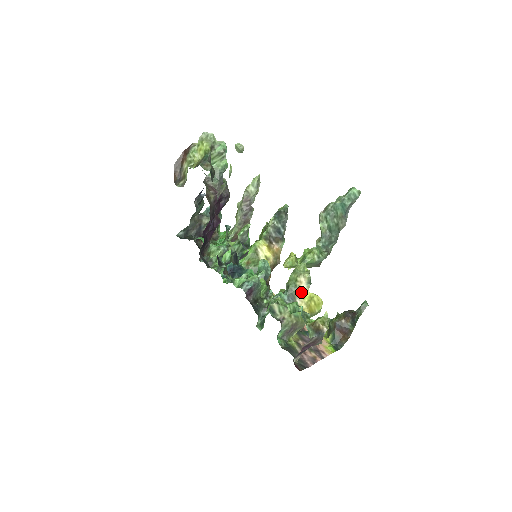
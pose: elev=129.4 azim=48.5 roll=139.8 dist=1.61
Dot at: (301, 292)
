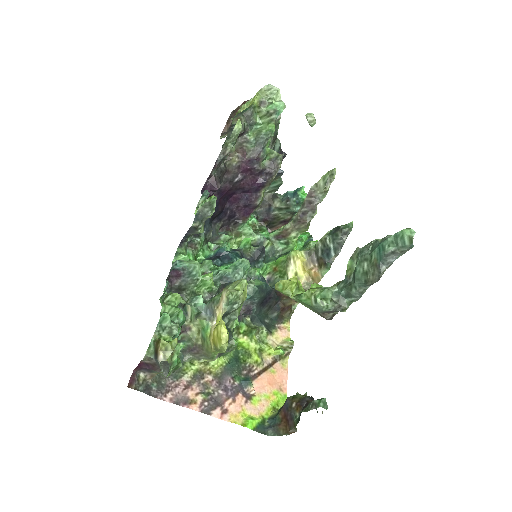
Dot at: (218, 311)
